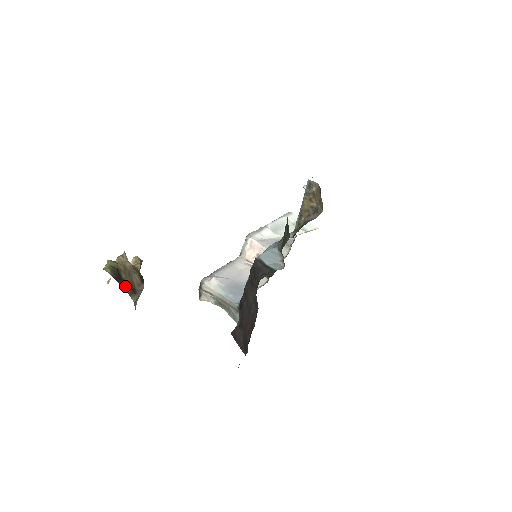
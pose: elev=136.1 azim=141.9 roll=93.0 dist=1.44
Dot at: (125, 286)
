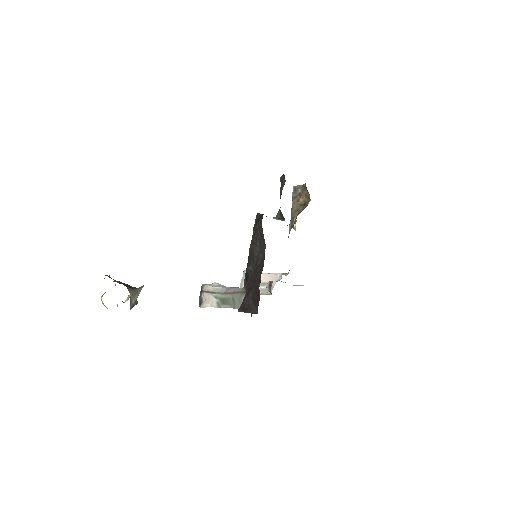
Dot at: occluded
